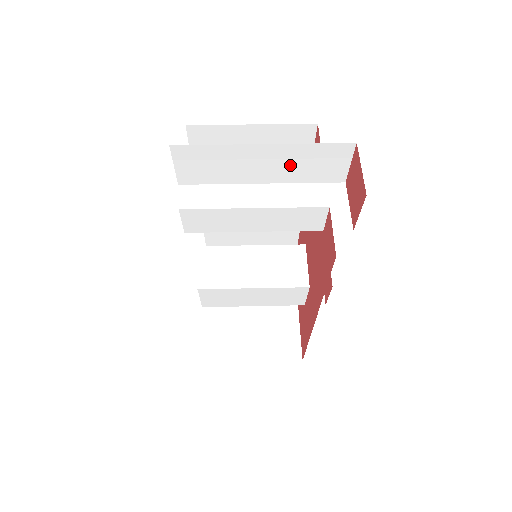
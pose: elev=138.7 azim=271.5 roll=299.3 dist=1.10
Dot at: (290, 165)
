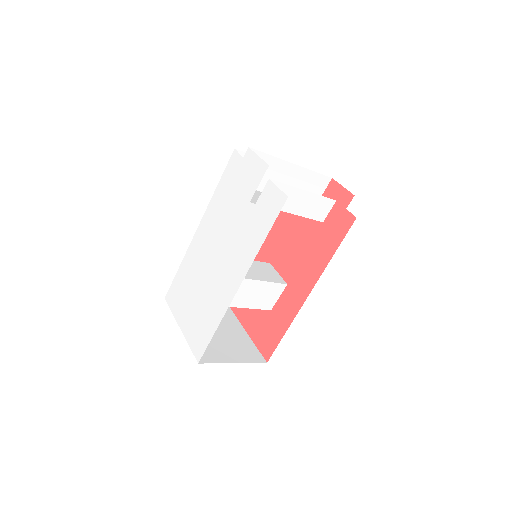
Dot at: (297, 185)
